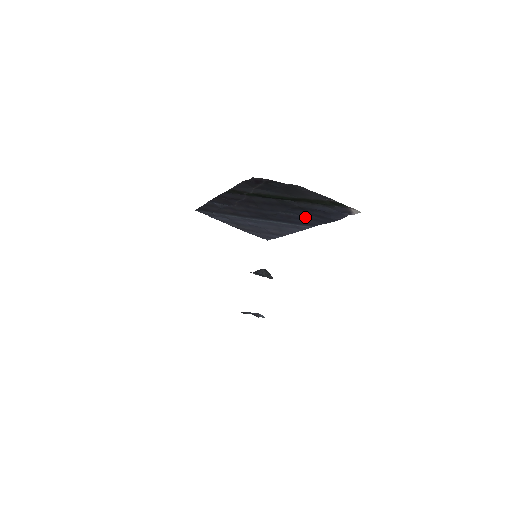
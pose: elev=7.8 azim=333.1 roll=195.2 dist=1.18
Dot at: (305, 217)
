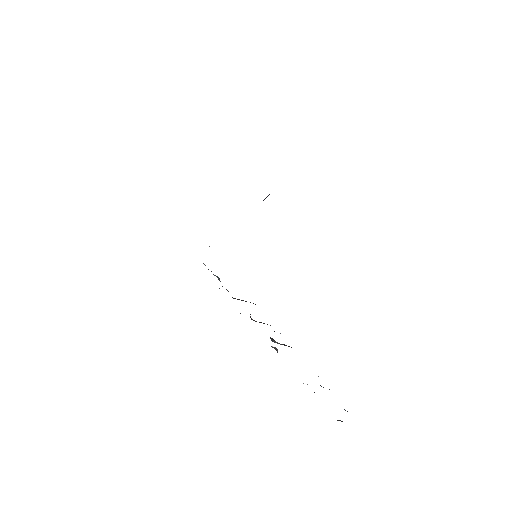
Dot at: occluded
